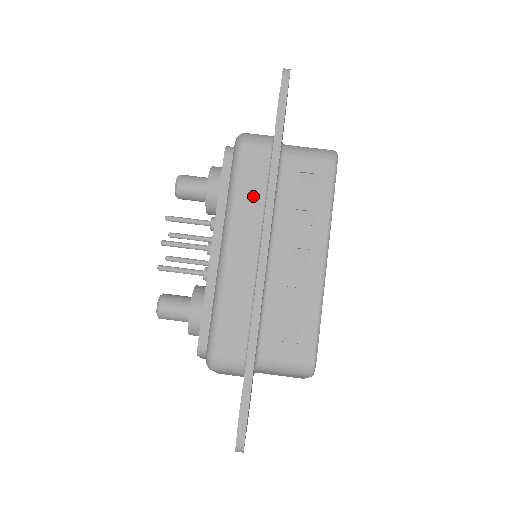
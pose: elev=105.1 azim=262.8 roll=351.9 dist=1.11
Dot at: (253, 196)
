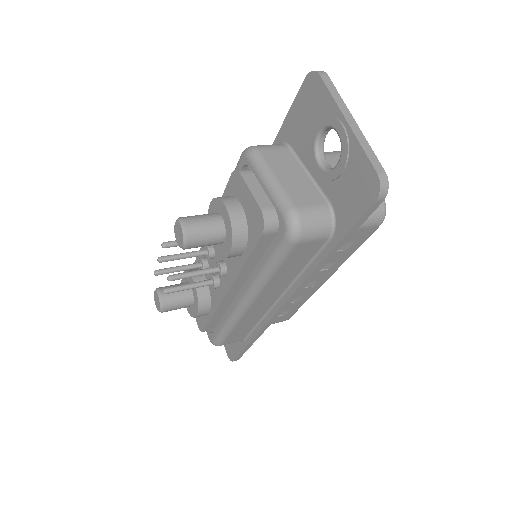
Dot at: occluded
